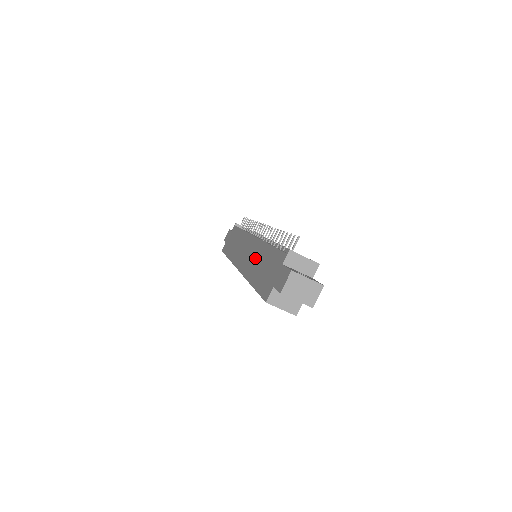
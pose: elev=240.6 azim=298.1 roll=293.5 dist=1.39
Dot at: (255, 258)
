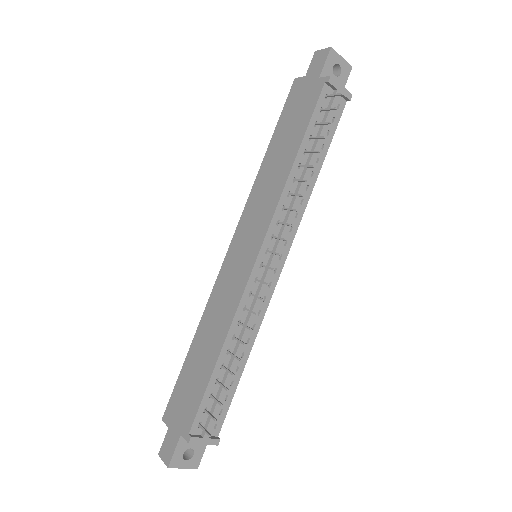
Dot at: (217, 320)
